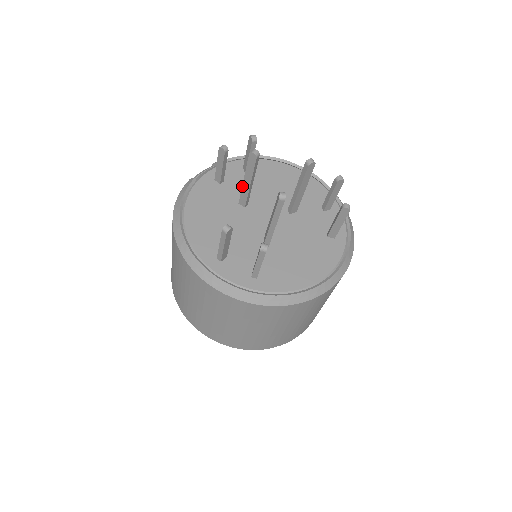
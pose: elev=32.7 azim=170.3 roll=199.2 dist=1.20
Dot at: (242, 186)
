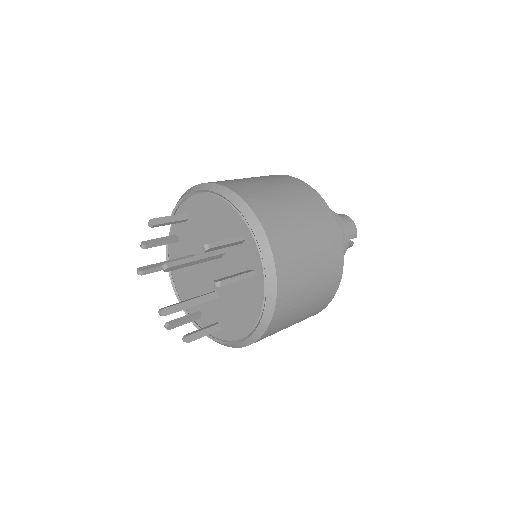
Dot at: occluded
